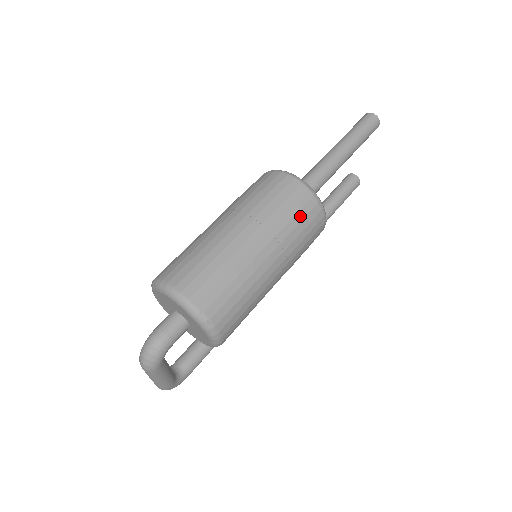
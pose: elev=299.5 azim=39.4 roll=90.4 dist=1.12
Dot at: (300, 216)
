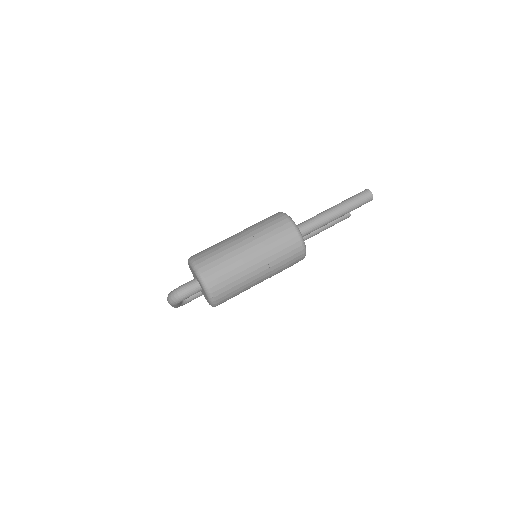
Dot at: (289, 255)
